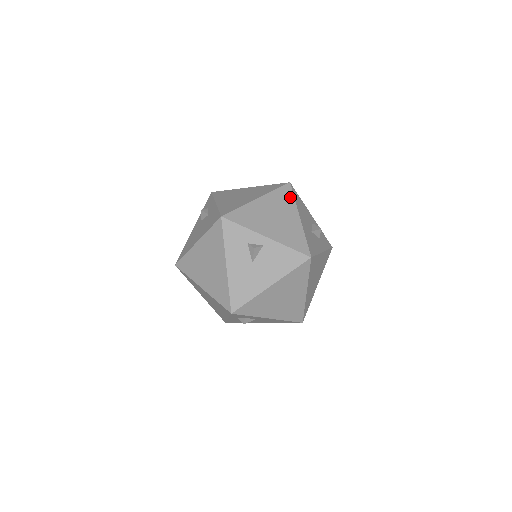
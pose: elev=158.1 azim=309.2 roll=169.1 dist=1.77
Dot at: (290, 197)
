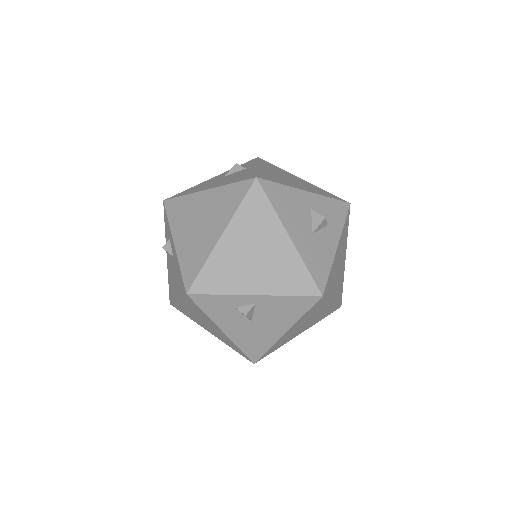
Dot at: (265, 206)
